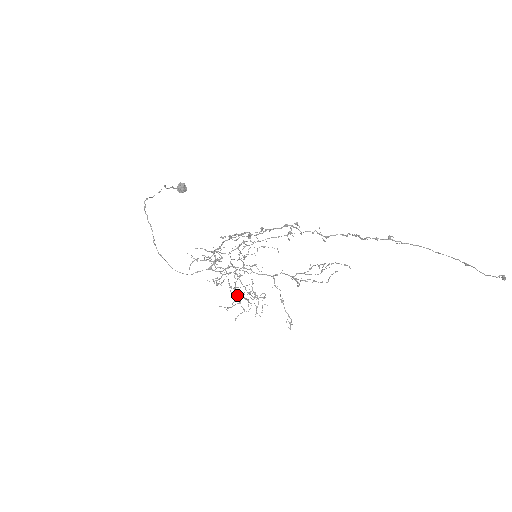
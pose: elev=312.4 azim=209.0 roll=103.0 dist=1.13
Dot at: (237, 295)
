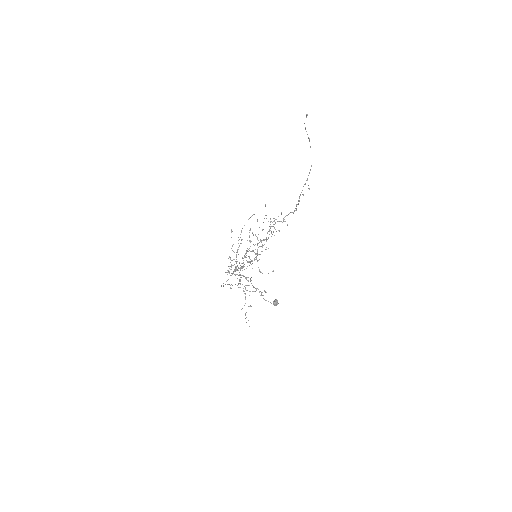
Dot at: occluded
